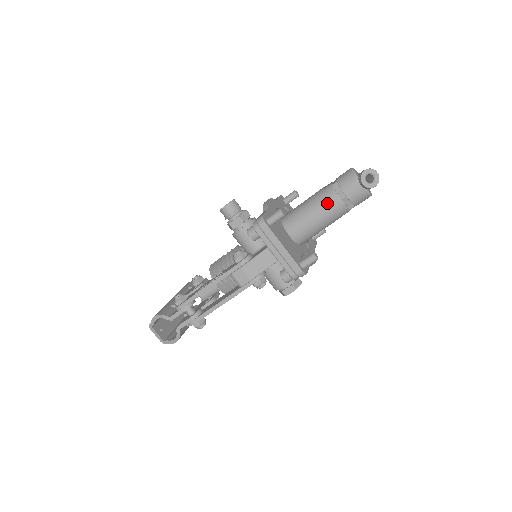
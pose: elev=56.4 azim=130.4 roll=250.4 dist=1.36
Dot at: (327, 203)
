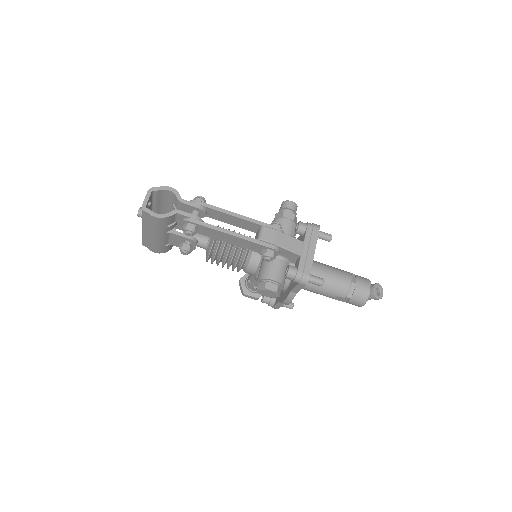
Dot at: (342, 275)
